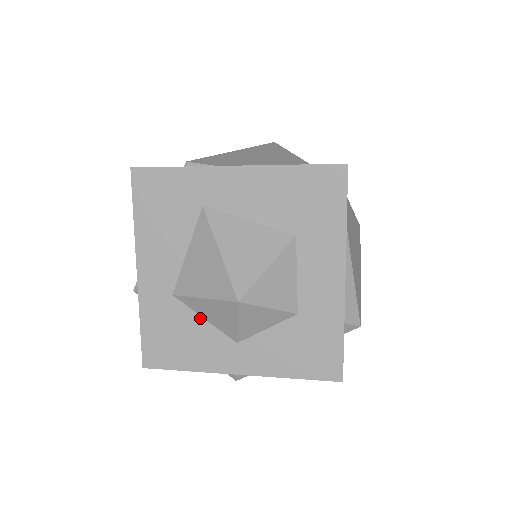
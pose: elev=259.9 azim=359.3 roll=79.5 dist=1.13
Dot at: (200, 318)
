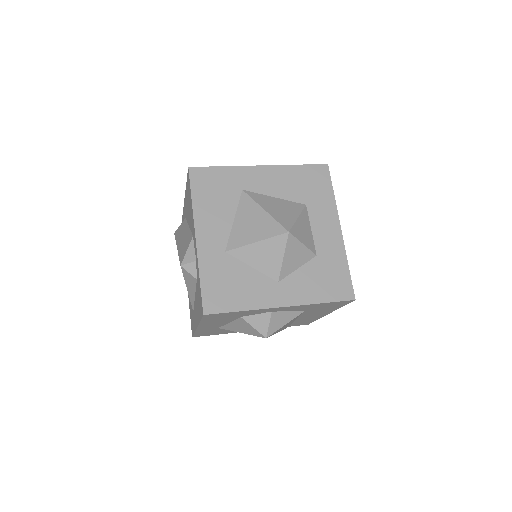
Dot at: (248, 267)
